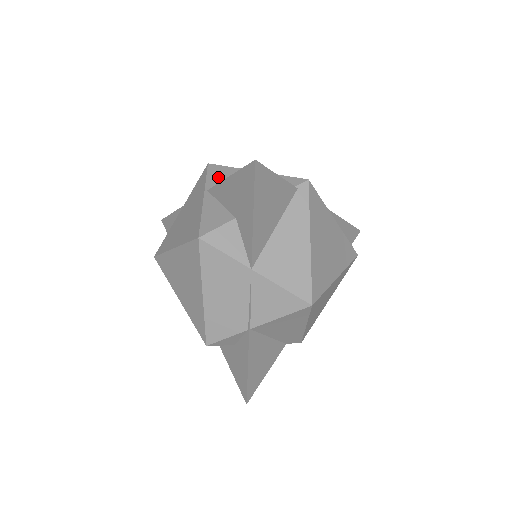
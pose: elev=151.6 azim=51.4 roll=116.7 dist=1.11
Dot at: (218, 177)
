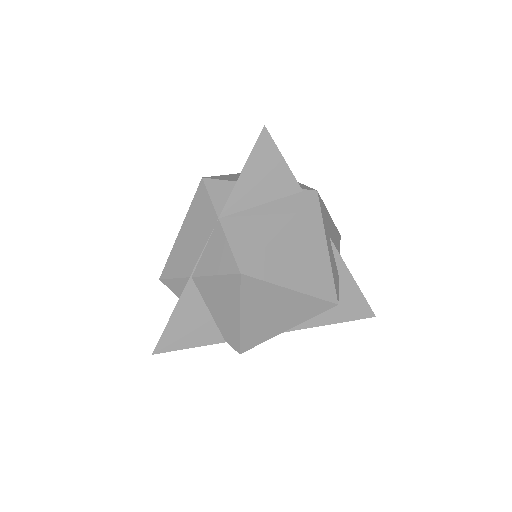
Dot at: occluded
